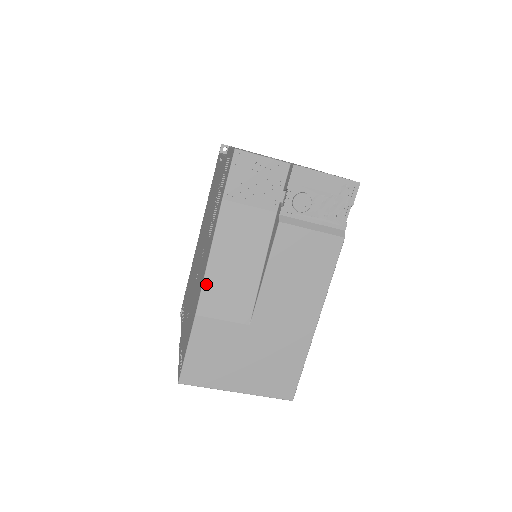
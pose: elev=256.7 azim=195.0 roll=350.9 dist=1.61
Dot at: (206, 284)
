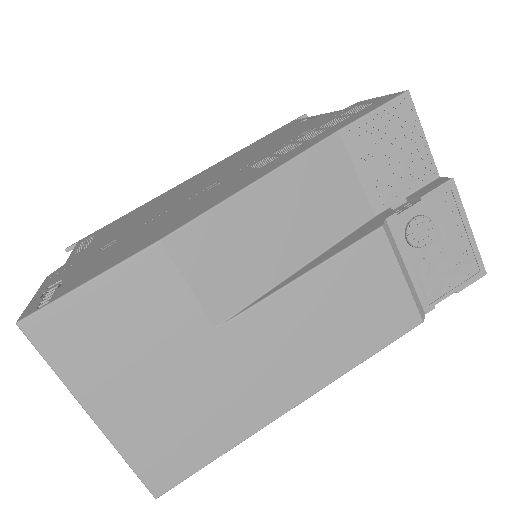
Dot at: (218, 212)
